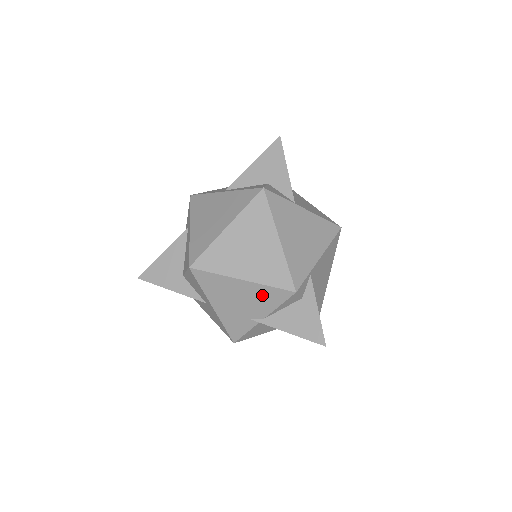
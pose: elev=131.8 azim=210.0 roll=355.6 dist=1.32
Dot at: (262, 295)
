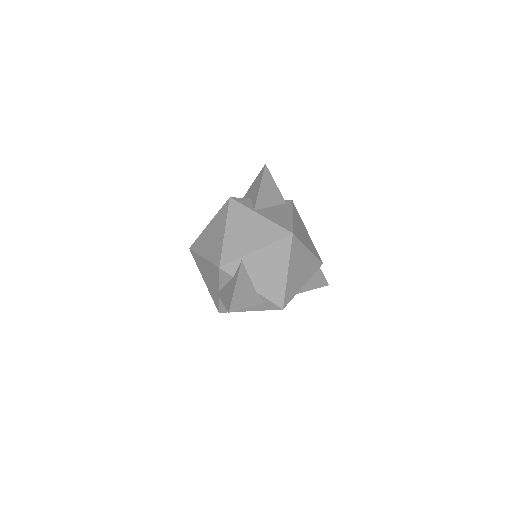
Dot at: (212, 270)
